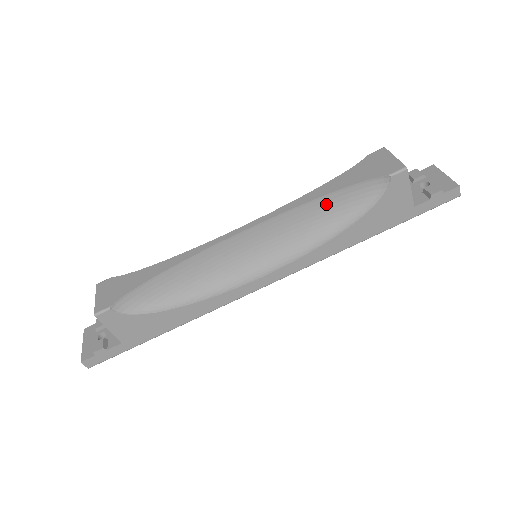
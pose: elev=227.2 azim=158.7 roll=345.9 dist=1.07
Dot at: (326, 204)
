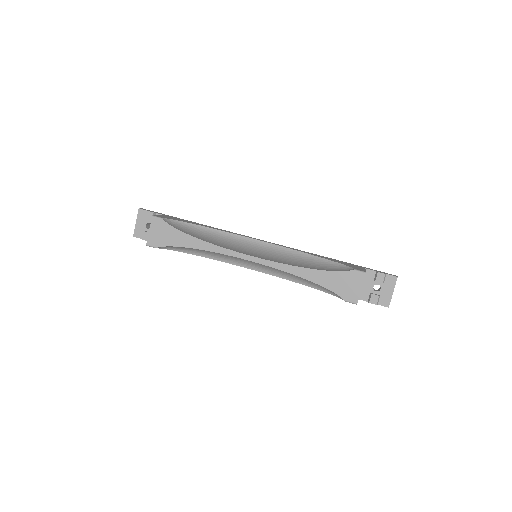
Dot at: occluded
